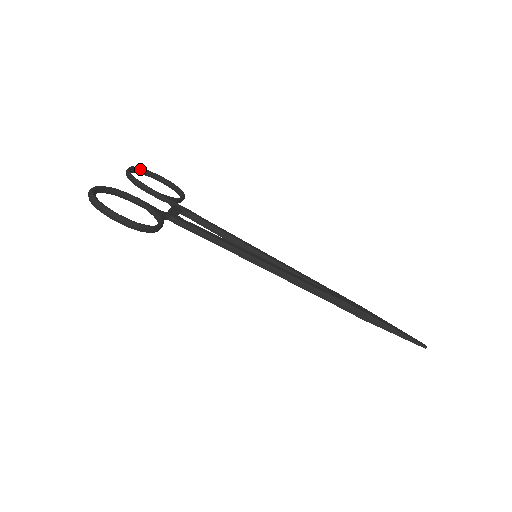
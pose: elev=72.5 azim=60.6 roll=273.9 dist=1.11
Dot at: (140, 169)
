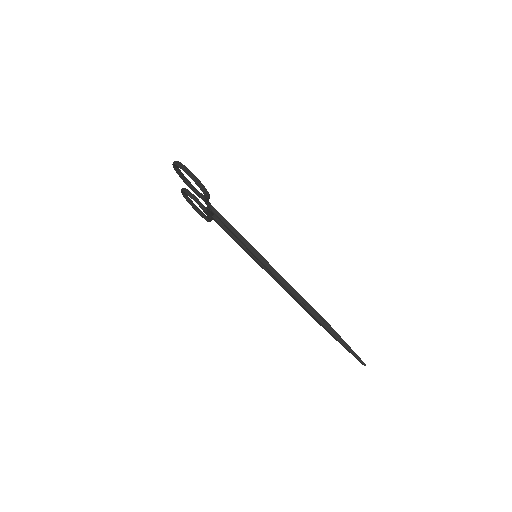
Dot at: occluded
